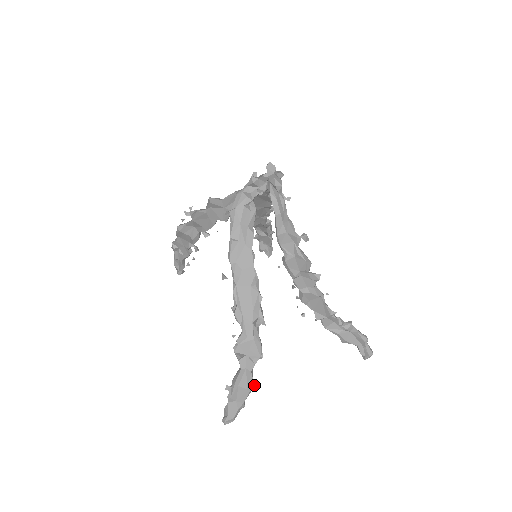
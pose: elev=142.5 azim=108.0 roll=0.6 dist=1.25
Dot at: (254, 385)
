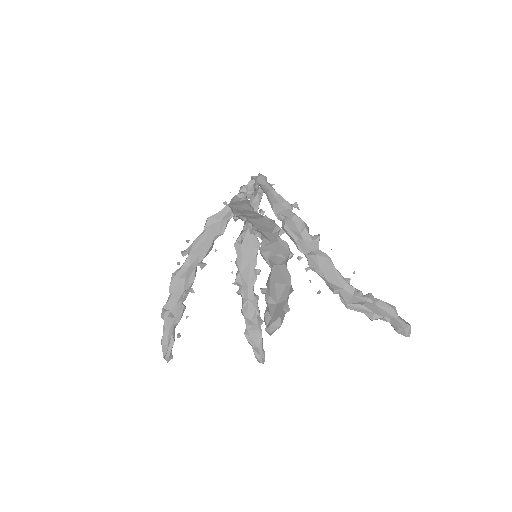
Dot at: (292, 289)
